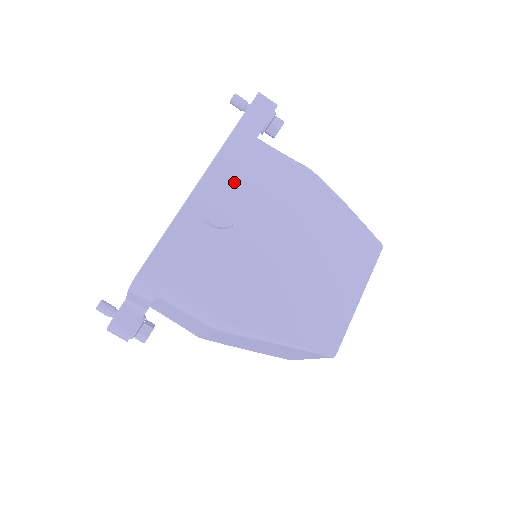
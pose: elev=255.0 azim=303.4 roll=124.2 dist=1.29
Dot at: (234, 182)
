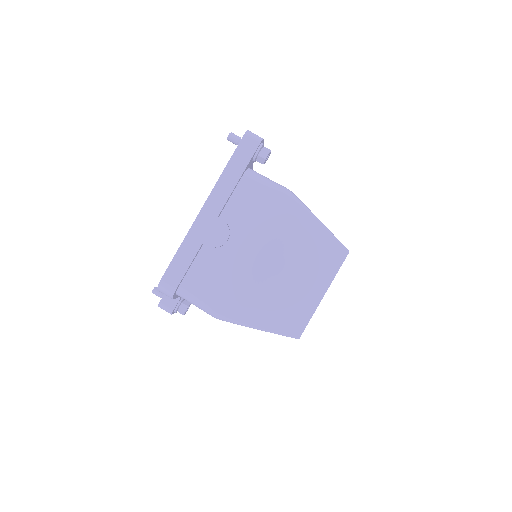
Dot at: (226, 210)
